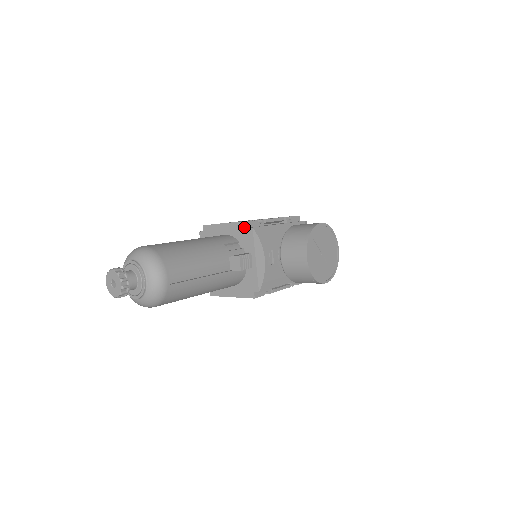
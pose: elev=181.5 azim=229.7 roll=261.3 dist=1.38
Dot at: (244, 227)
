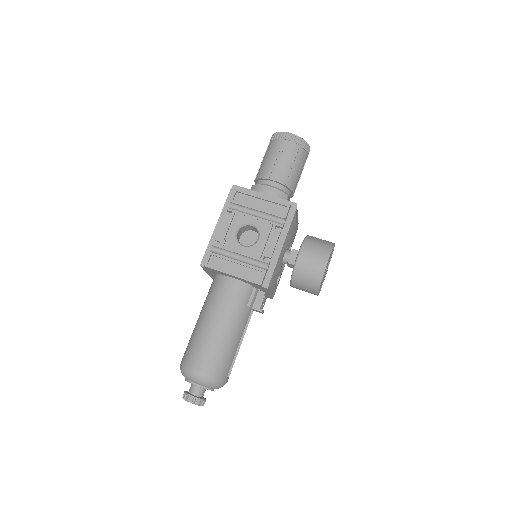
Dot at: (257, 285)
